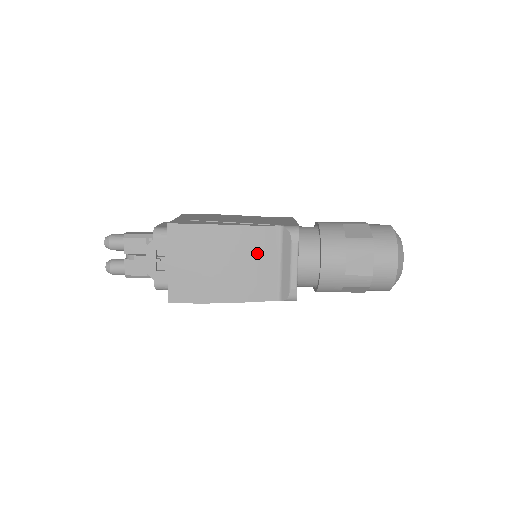
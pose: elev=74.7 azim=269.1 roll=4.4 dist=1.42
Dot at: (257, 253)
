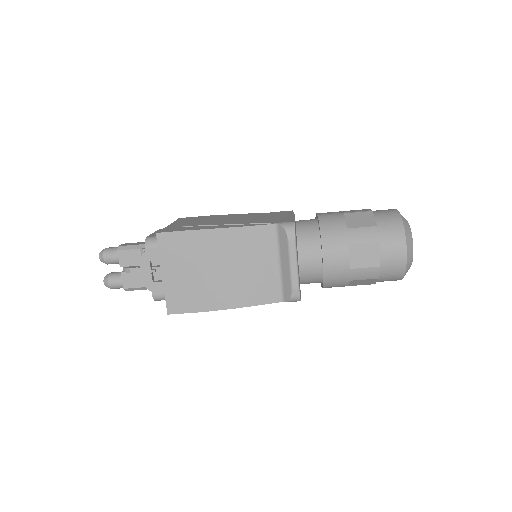
Dot at: (253, 255)
